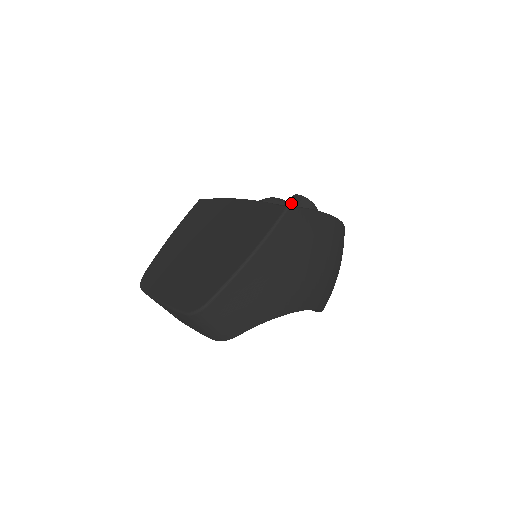
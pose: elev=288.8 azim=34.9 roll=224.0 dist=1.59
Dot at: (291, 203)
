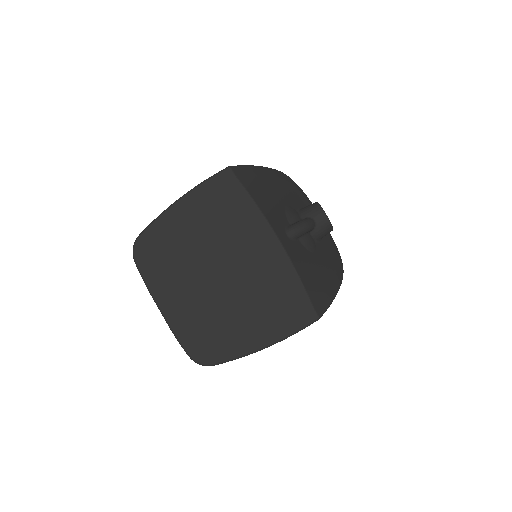
Dot at: (316, 225)
